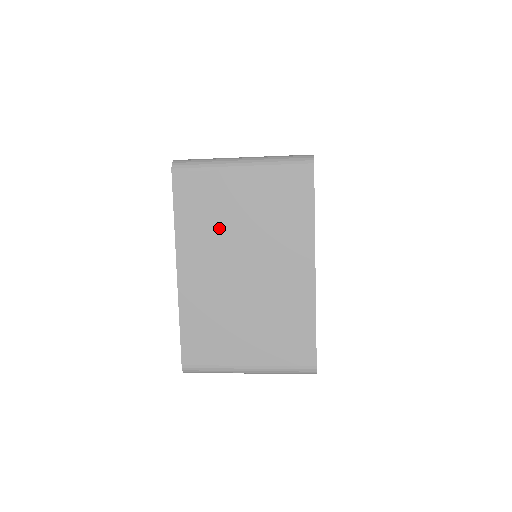
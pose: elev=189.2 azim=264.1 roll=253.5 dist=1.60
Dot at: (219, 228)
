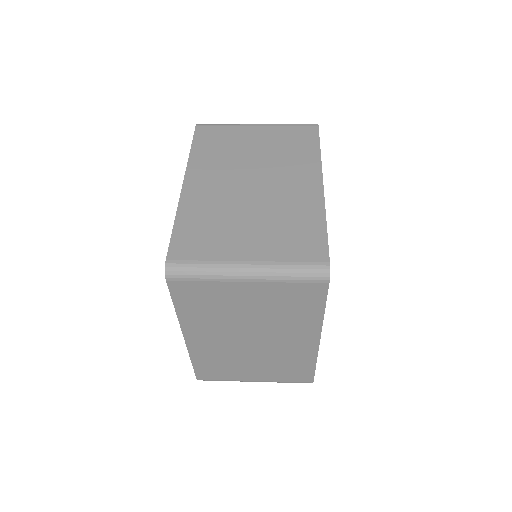
Dot at: (224, 317)
